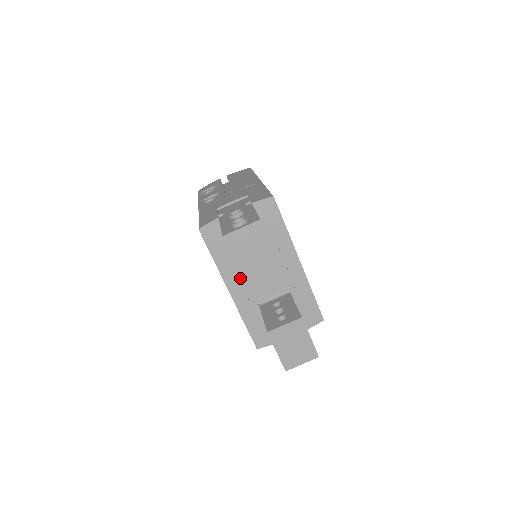
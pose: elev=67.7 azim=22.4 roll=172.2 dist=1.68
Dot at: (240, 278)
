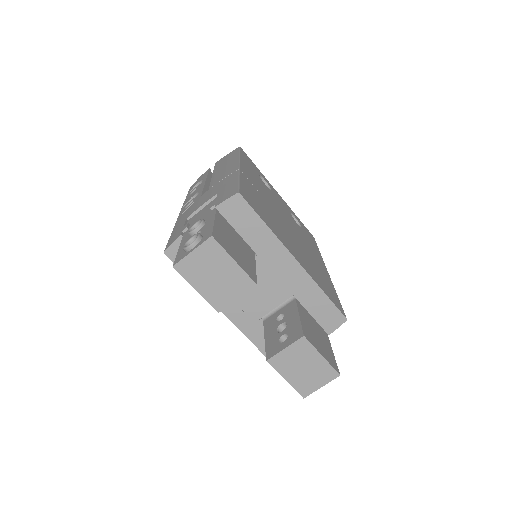
Dot at: occluded
